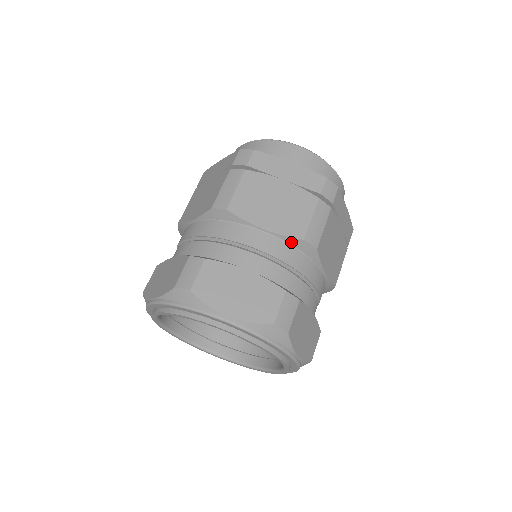
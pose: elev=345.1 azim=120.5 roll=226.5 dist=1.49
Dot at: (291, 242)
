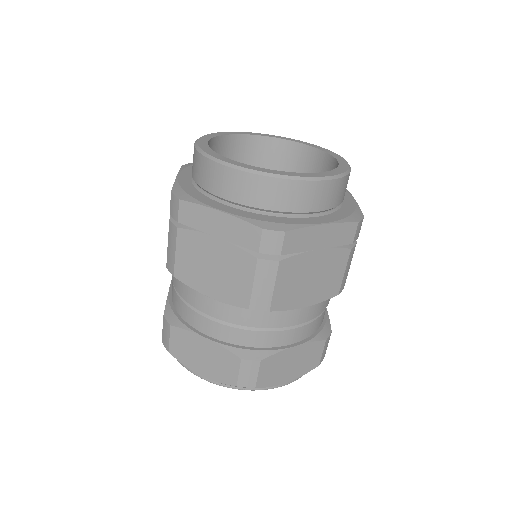
Dot at: (240, 307)
